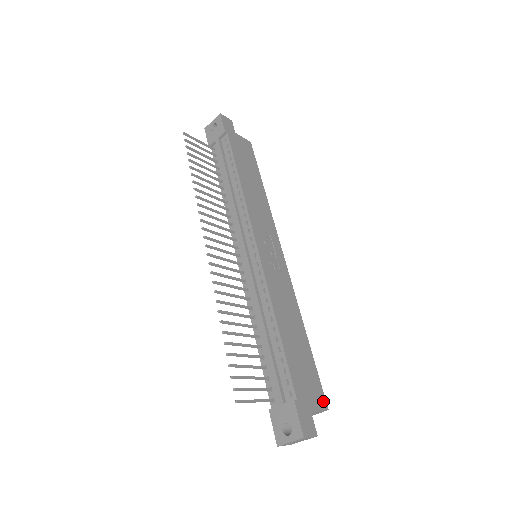
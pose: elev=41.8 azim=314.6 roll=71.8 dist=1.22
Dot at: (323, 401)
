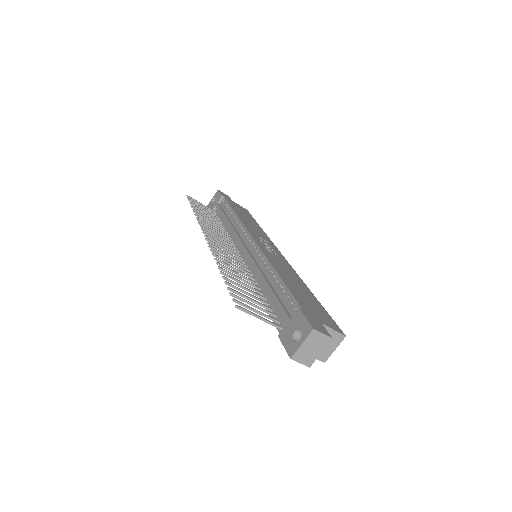
Dot at: (338, 329)
